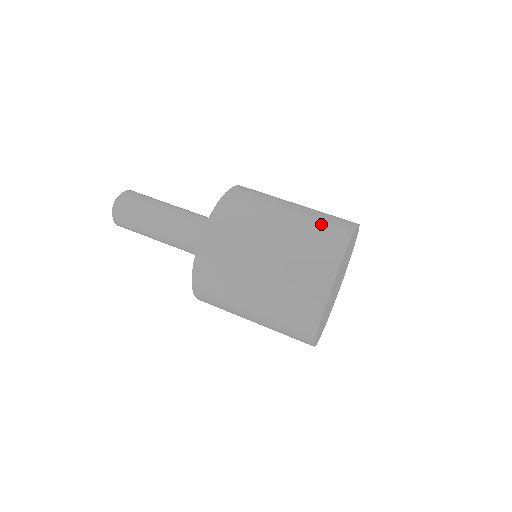
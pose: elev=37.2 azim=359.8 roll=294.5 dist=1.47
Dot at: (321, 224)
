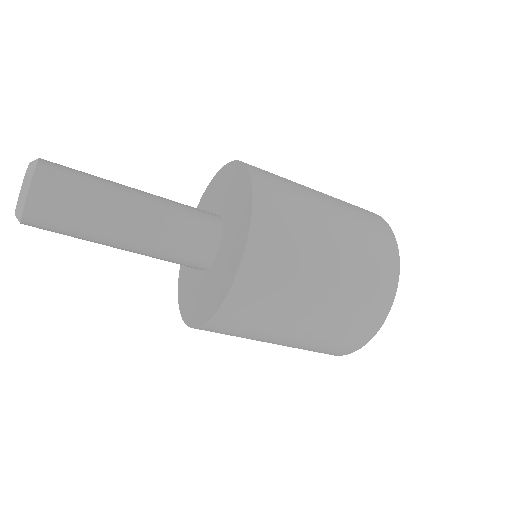
Dot at: (366, 226)
